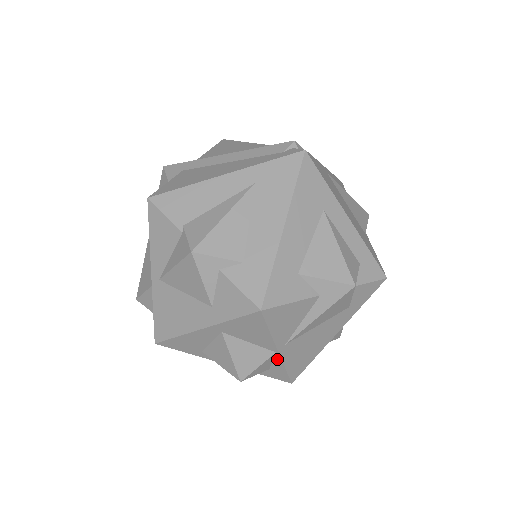
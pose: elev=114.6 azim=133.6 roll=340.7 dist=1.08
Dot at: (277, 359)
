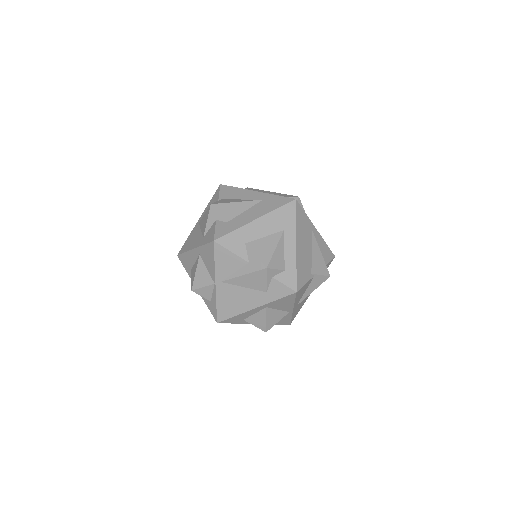
Dot at: (214, 291)
